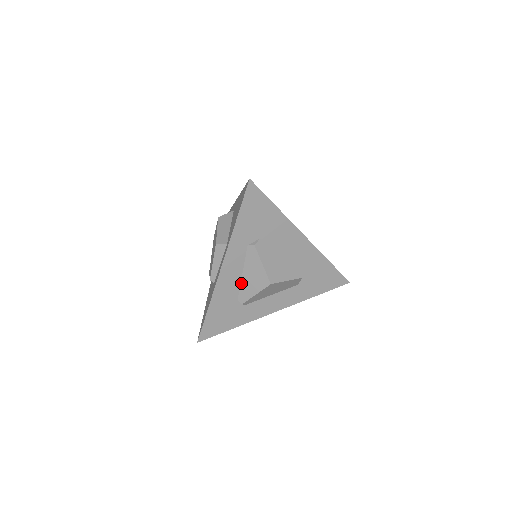
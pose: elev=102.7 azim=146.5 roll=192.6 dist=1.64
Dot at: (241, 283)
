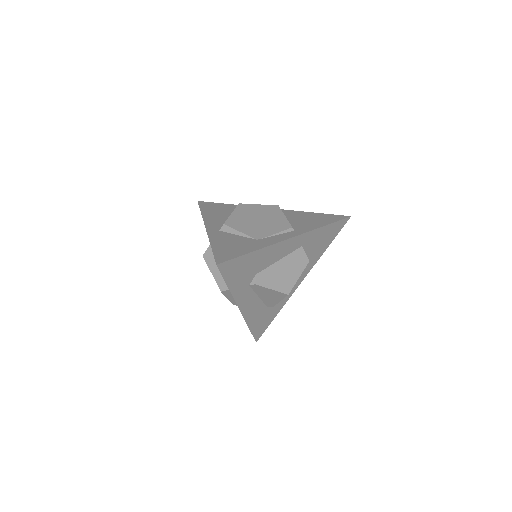
Dot at: (262, 300)
